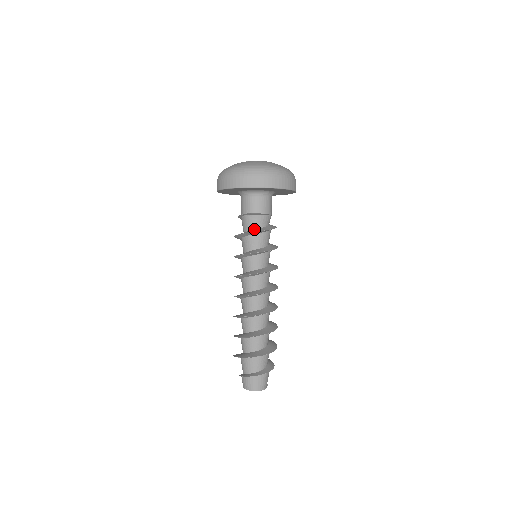
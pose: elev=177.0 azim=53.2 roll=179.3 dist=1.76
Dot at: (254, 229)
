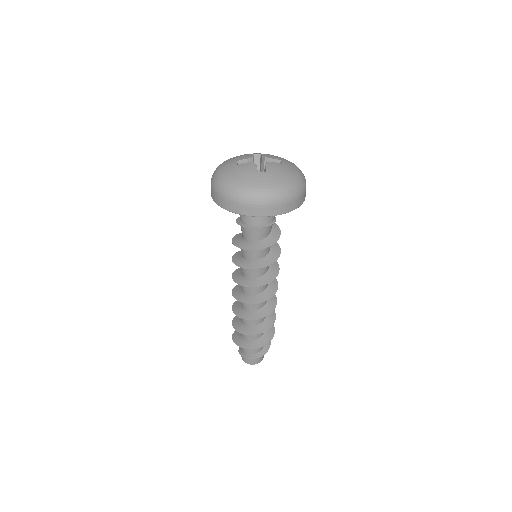
Dot at: (265, 238)
